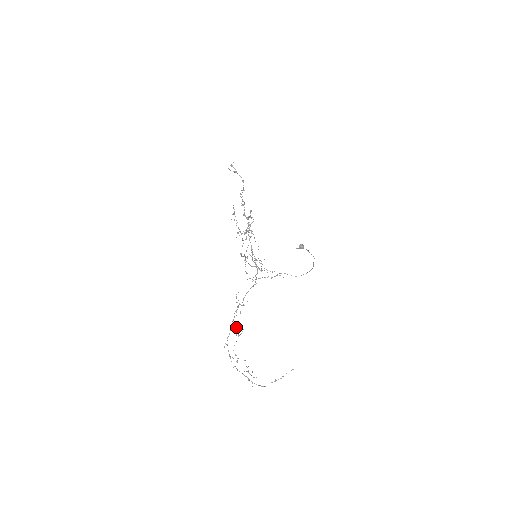
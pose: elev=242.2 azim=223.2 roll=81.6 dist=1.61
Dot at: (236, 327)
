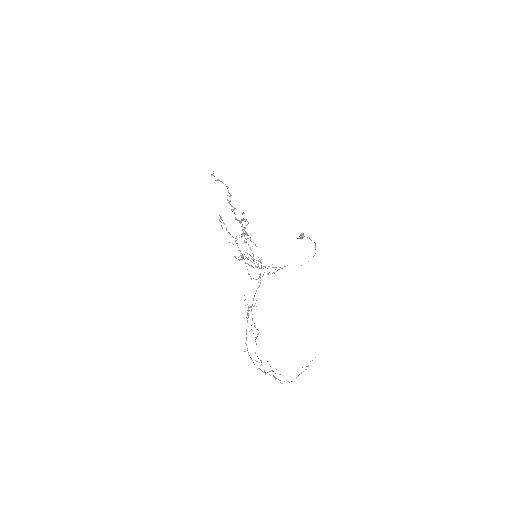
Dot at: (252, 330)
